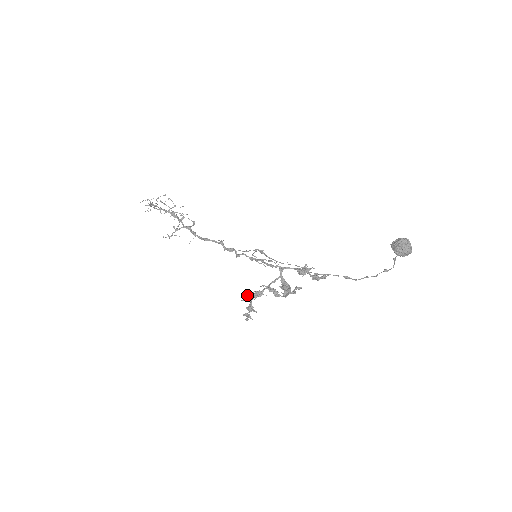
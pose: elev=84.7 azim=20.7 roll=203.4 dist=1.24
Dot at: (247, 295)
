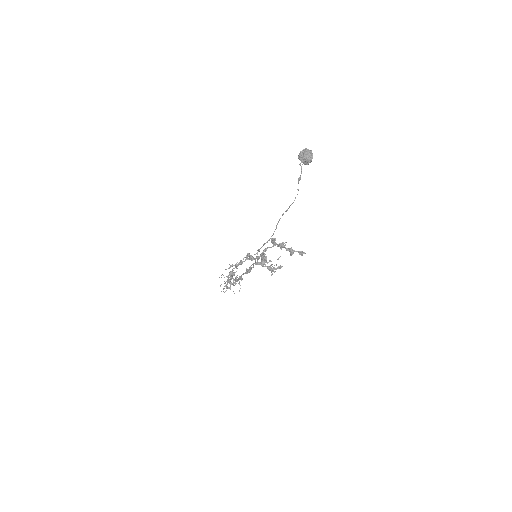
Dot at: (231, 265)
